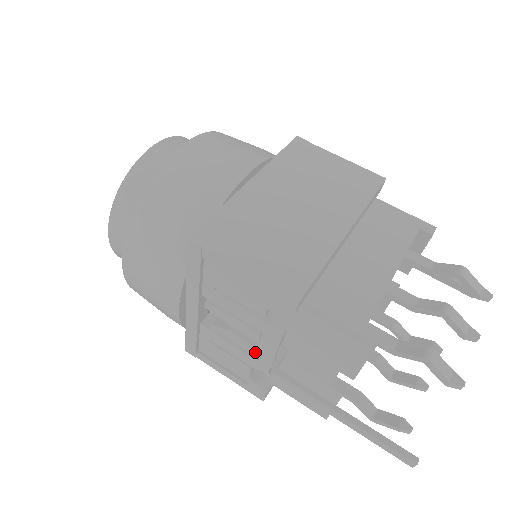
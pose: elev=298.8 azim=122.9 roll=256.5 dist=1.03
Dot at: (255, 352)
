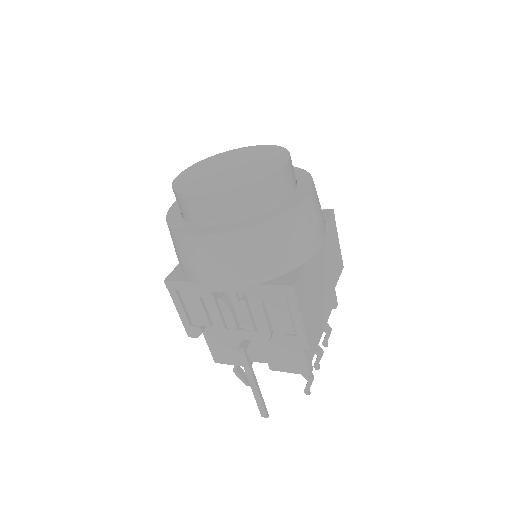
Dot at: (233, 328)
